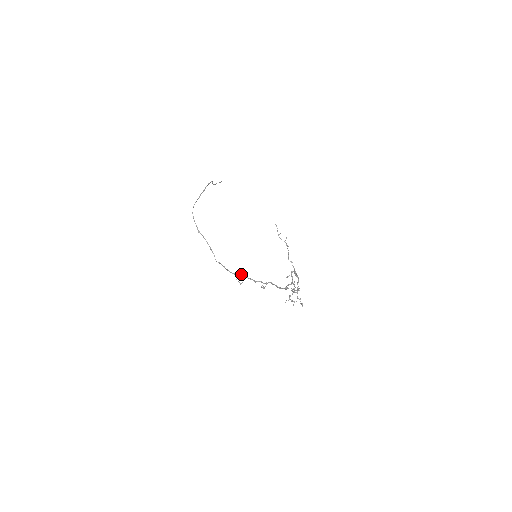
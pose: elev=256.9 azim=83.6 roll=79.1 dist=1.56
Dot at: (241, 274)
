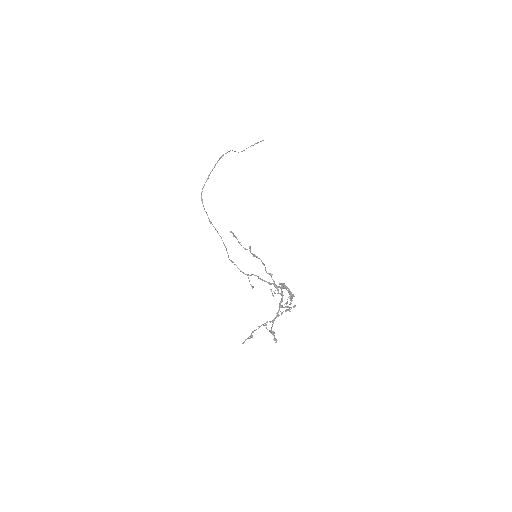
Dot at: occluded
